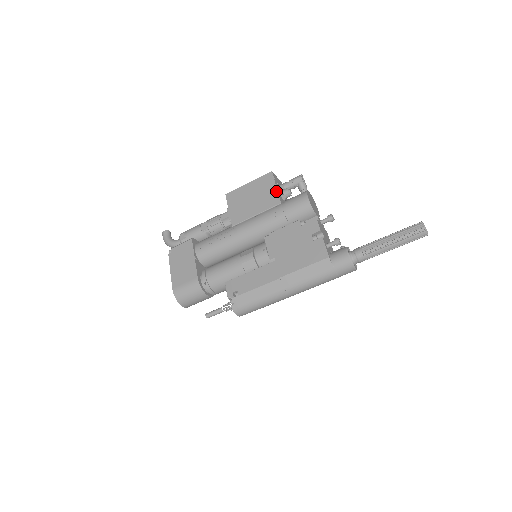
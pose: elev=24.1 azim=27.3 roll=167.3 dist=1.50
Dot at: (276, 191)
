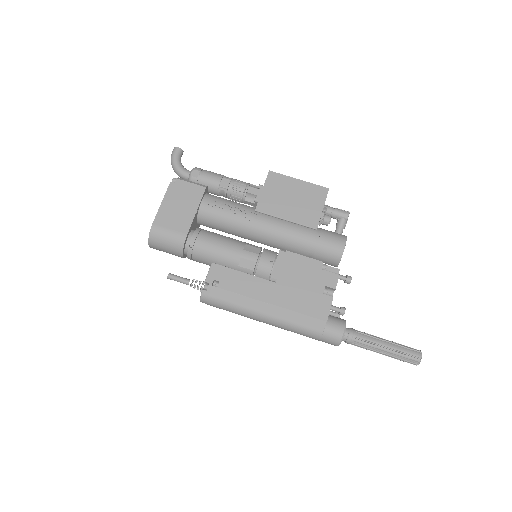
Dot at: (320, 213)
